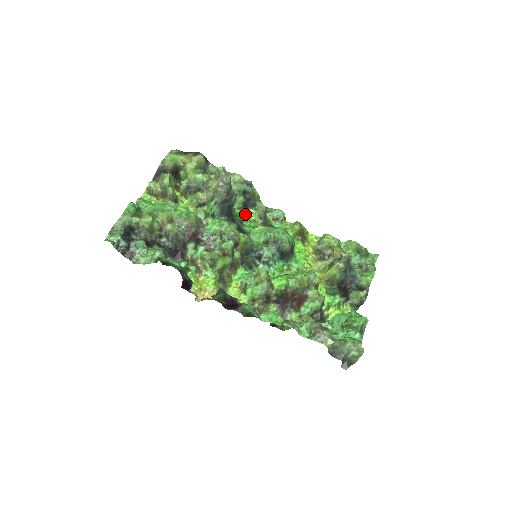
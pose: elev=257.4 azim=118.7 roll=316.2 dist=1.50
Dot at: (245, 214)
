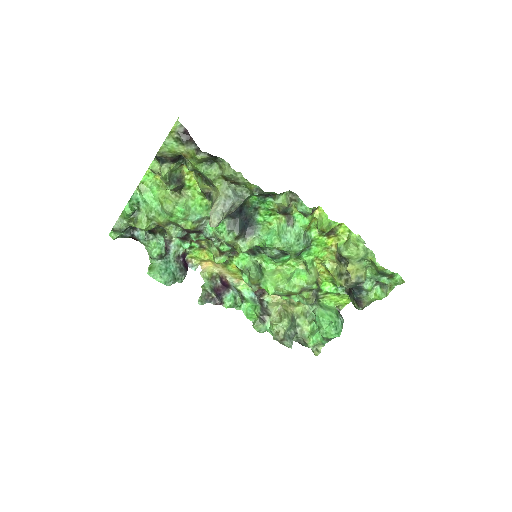
Dot at: (263, 202)
